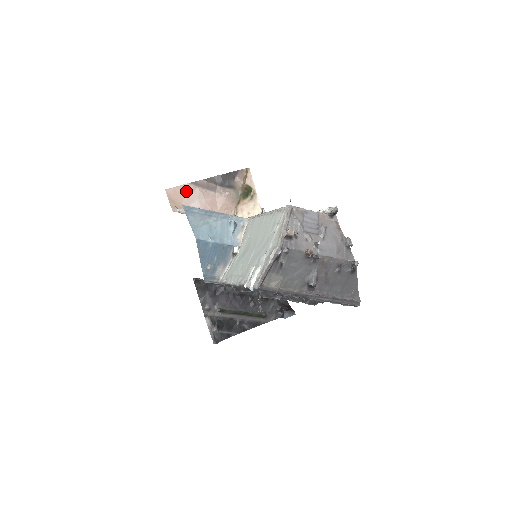
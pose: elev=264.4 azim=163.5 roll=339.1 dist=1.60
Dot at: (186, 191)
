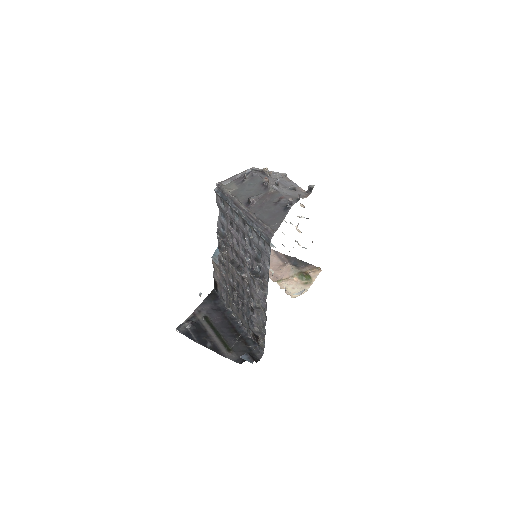
Dot at: occluded
